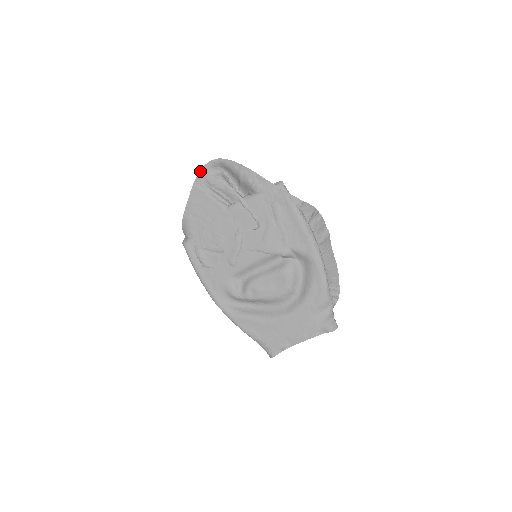
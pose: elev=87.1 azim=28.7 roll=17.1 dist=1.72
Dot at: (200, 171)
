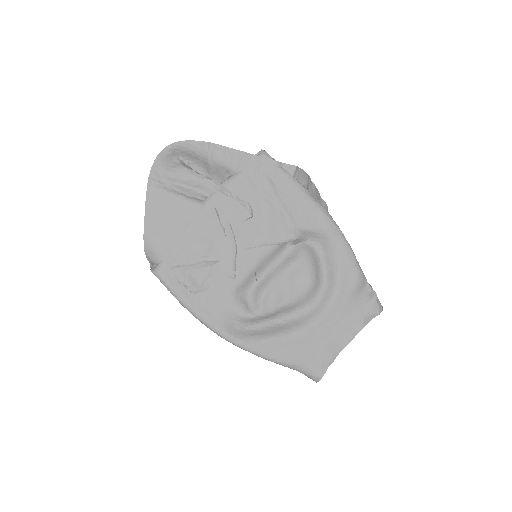
Dot at: (152, 166)
